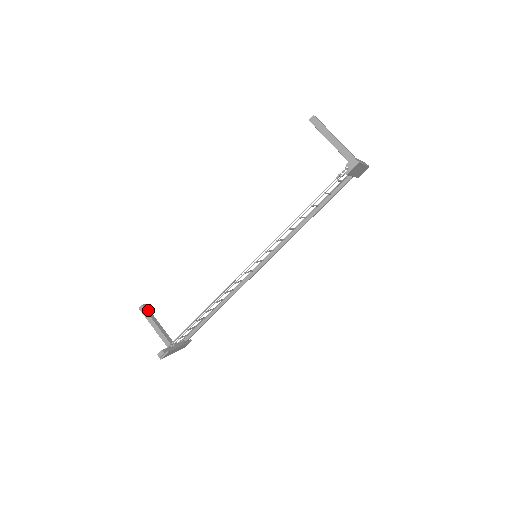
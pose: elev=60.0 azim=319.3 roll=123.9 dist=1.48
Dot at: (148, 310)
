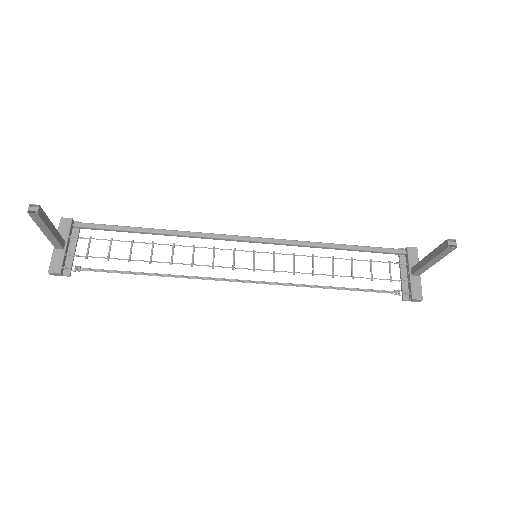
Dot at: (43, 214)
